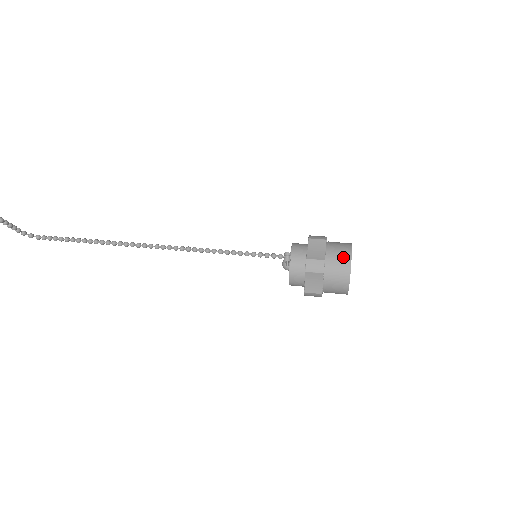
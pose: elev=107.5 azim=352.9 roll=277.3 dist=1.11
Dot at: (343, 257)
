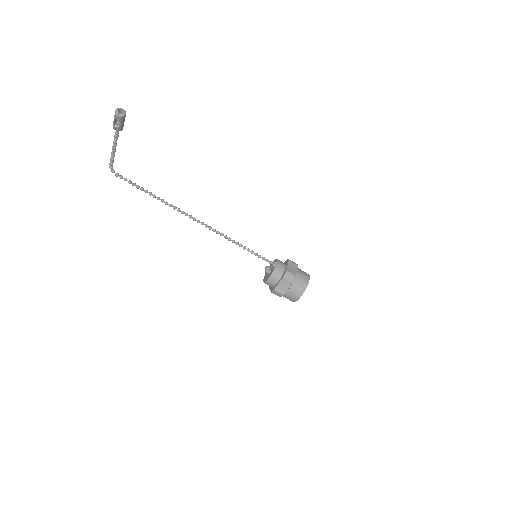
Dot at: (305, 279)
